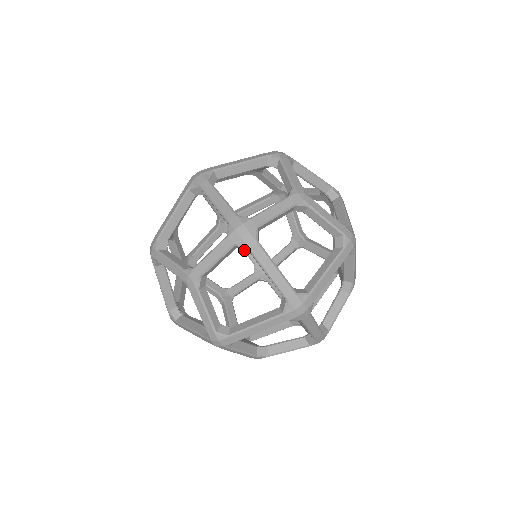
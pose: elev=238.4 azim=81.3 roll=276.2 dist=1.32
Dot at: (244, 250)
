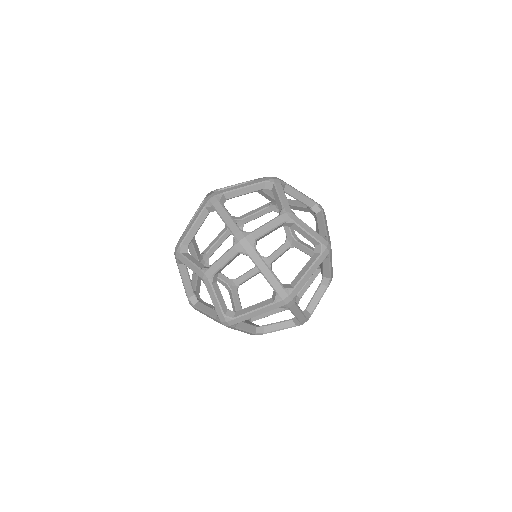
Dot at: occluded
